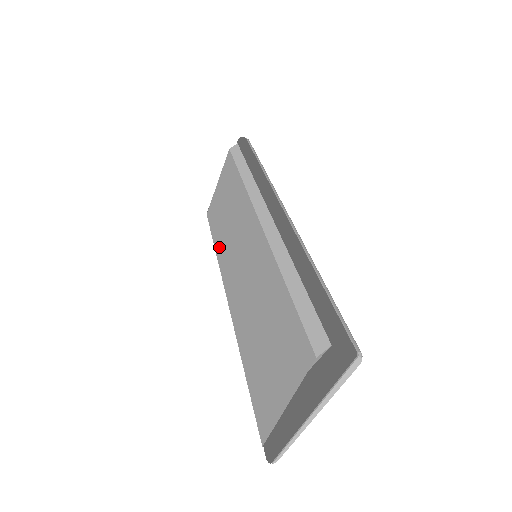
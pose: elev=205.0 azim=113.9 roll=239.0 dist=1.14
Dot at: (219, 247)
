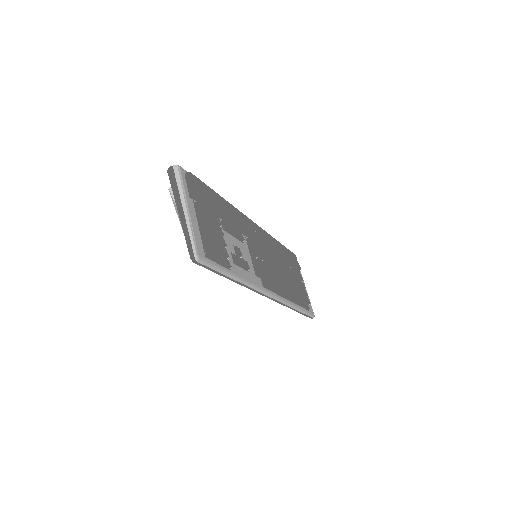
Dot at: occluded
